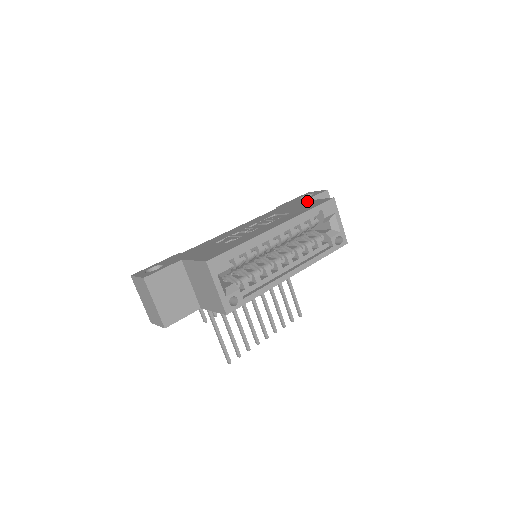
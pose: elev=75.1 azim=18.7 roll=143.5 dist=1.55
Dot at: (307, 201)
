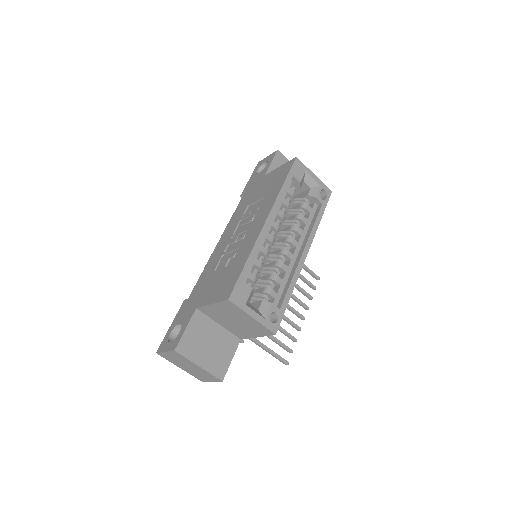
Dot at: (269, 174)
